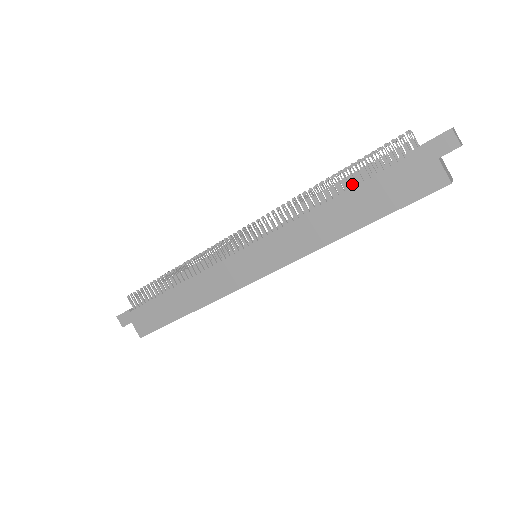
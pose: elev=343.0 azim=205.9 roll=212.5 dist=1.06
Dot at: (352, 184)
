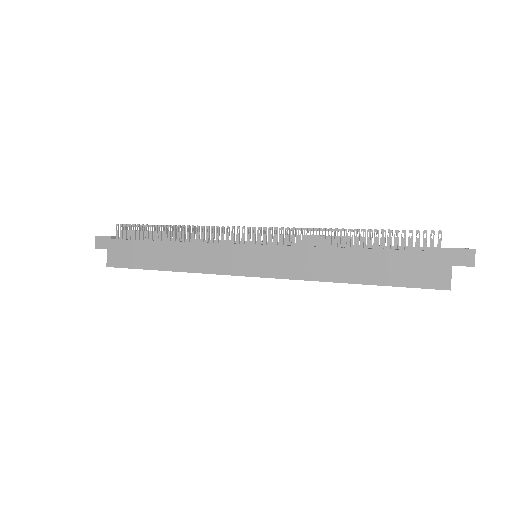
Dot at: (372, 245)
